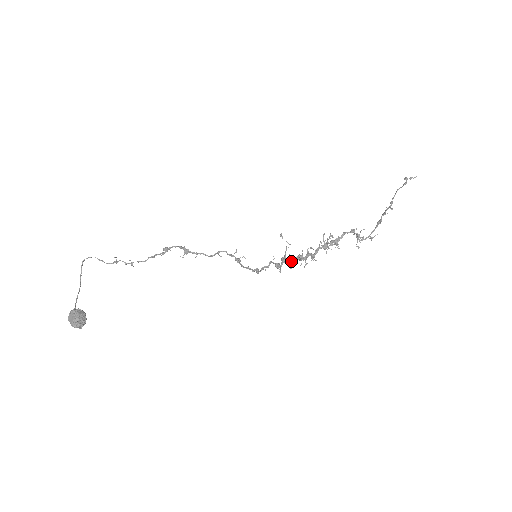
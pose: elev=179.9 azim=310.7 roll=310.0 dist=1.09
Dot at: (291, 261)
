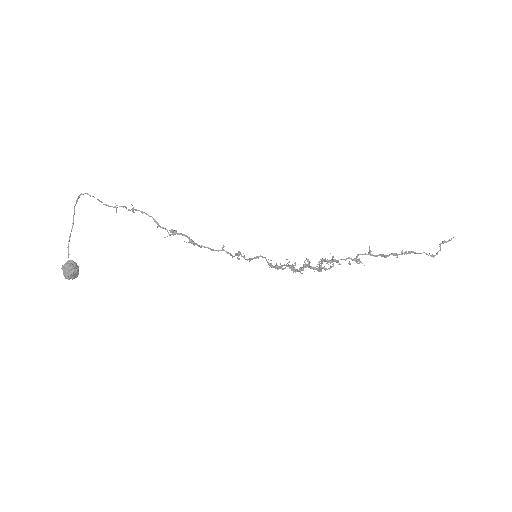
Dot at: occluded
